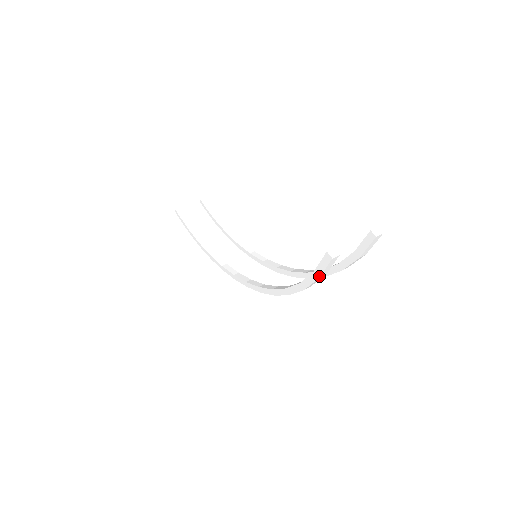
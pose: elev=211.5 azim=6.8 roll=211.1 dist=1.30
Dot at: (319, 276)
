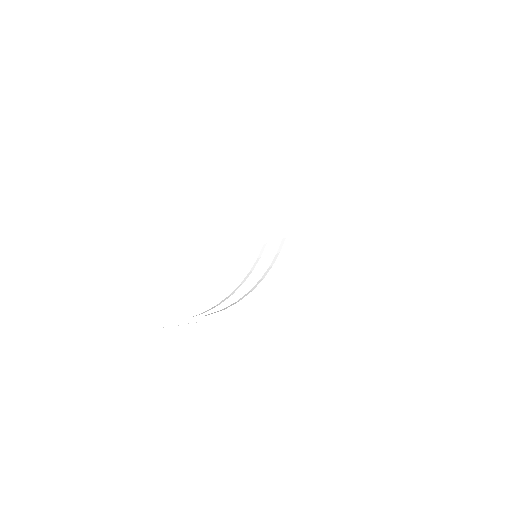
Dot at: occluded
